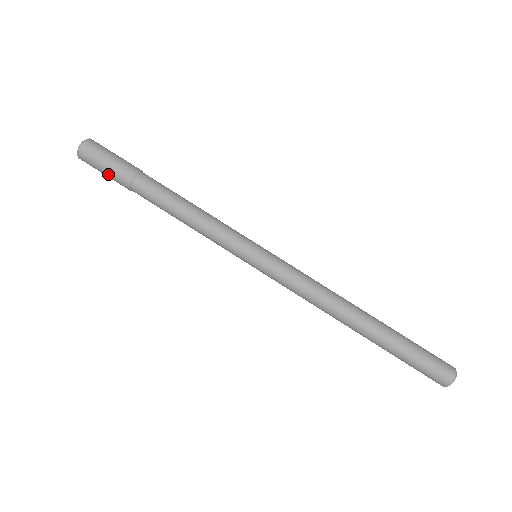
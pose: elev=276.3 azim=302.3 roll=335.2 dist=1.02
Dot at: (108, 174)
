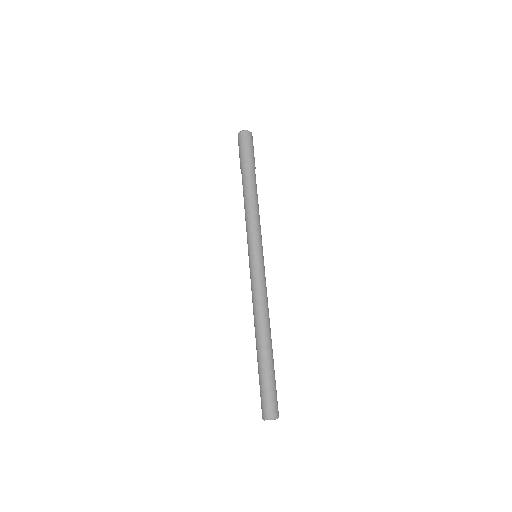
Dot at: (240, 154)
